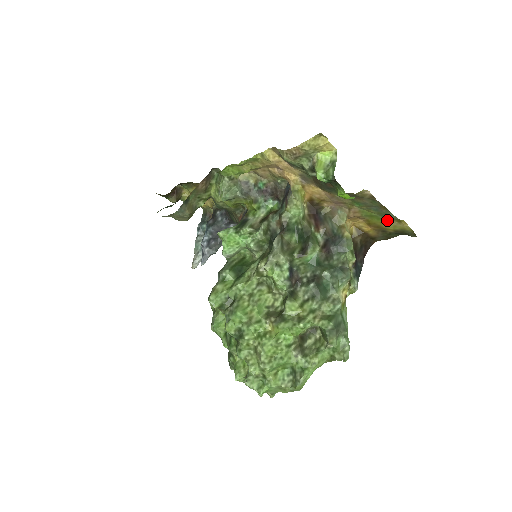
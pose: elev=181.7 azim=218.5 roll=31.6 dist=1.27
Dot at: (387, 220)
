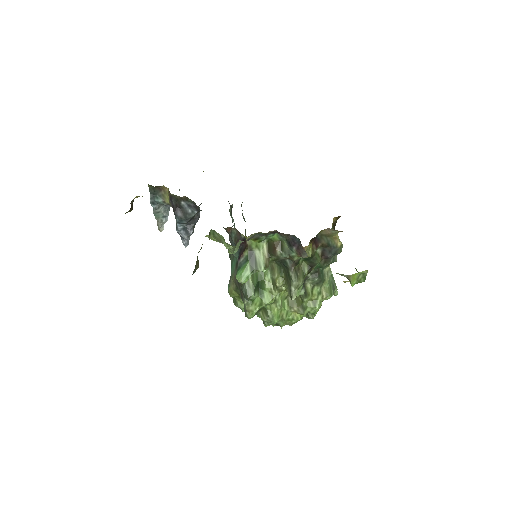
Dot at: occluded
